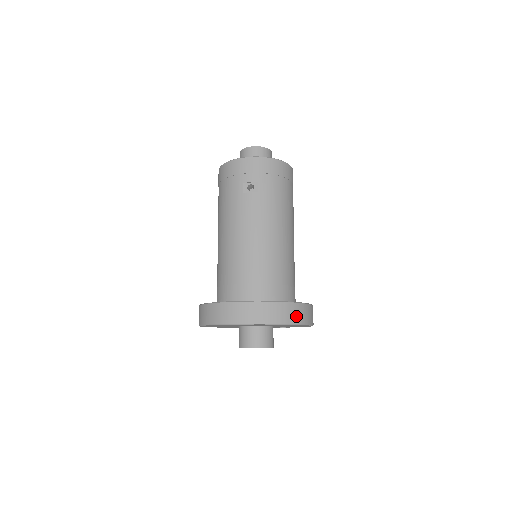
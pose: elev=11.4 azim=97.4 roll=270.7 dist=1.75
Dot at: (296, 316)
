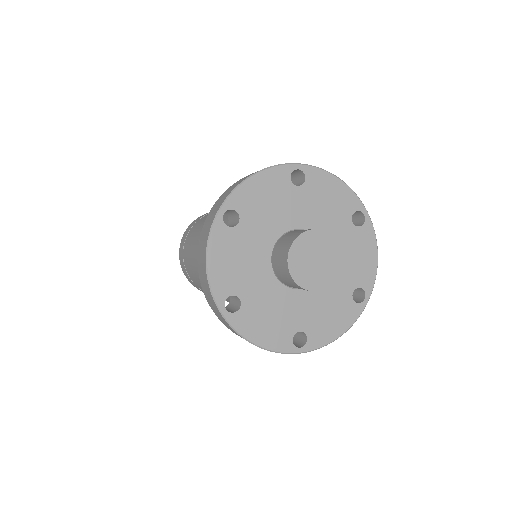
Dot at: occluded
